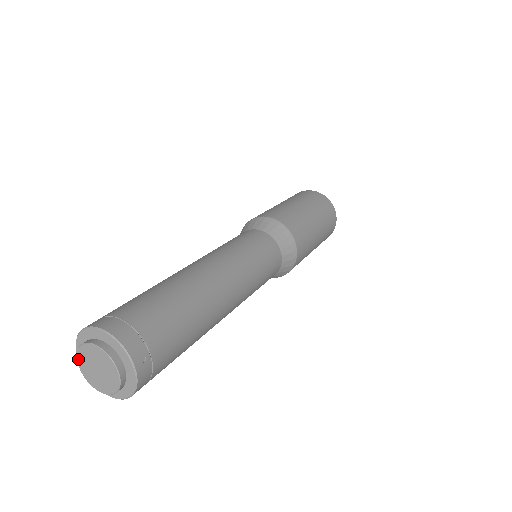
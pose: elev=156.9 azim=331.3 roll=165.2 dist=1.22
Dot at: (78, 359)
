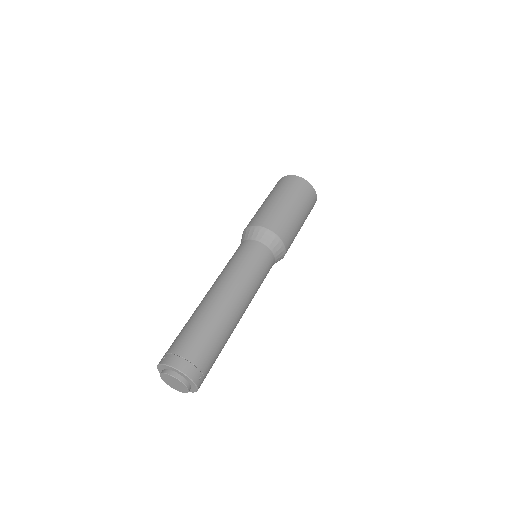
Dot at: (161, 377)
